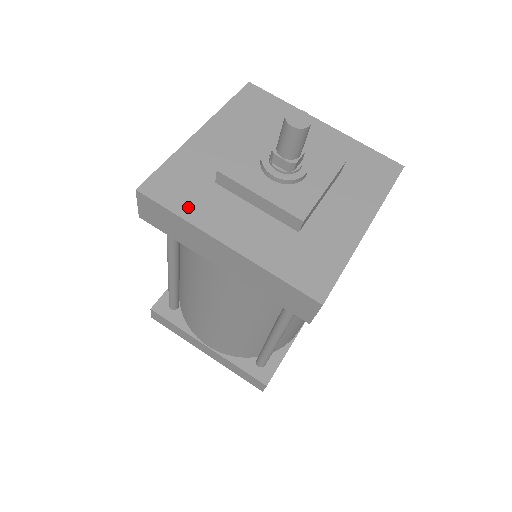
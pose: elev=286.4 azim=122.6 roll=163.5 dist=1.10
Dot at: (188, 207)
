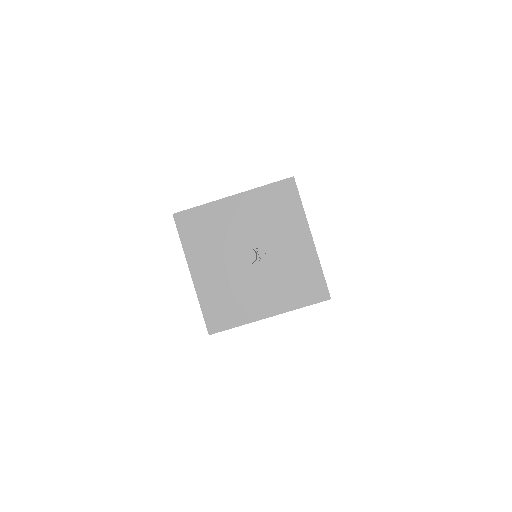
Dot at: (236, 318)
